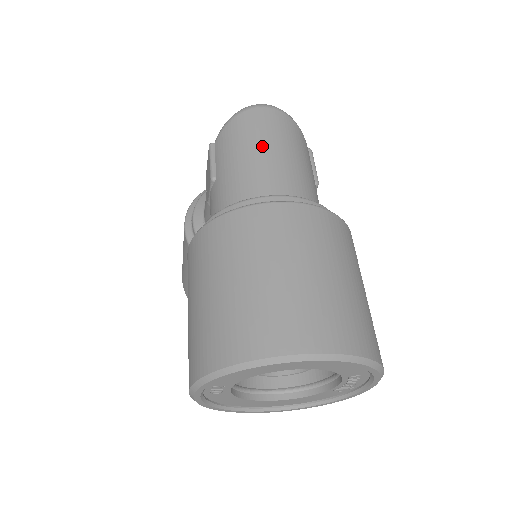
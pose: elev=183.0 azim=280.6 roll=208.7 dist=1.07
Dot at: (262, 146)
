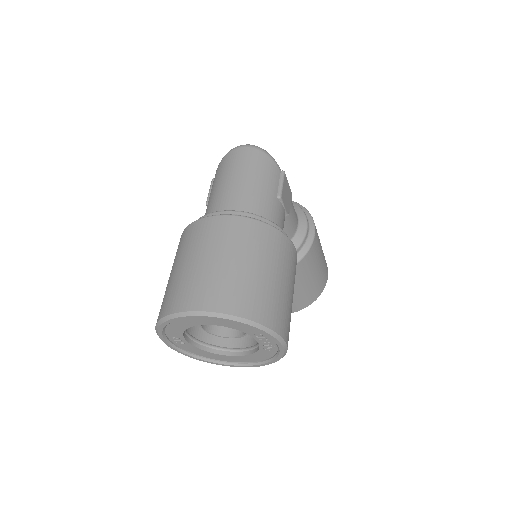
Dot at: (230, 177)
